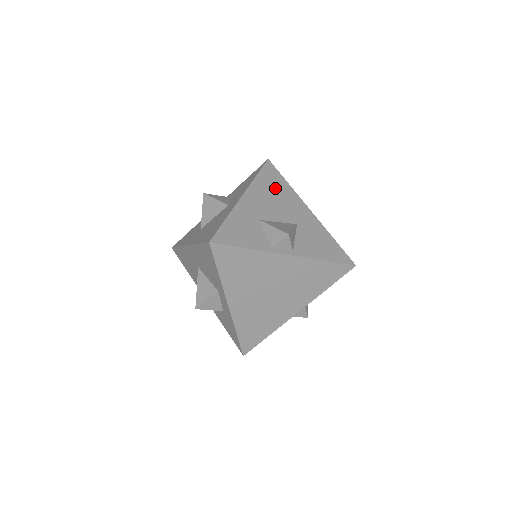
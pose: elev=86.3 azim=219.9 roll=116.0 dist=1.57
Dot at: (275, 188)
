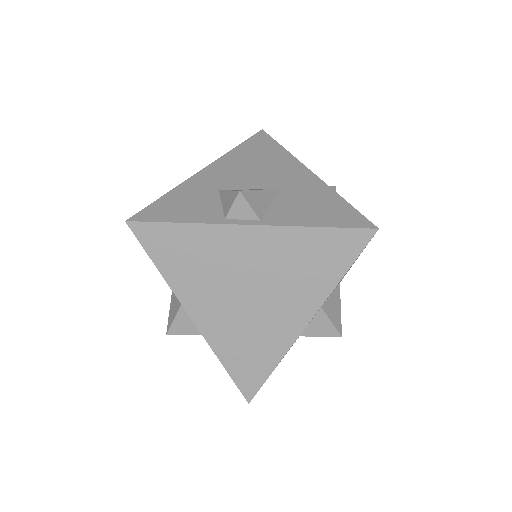
Dot at: (260, 155)
